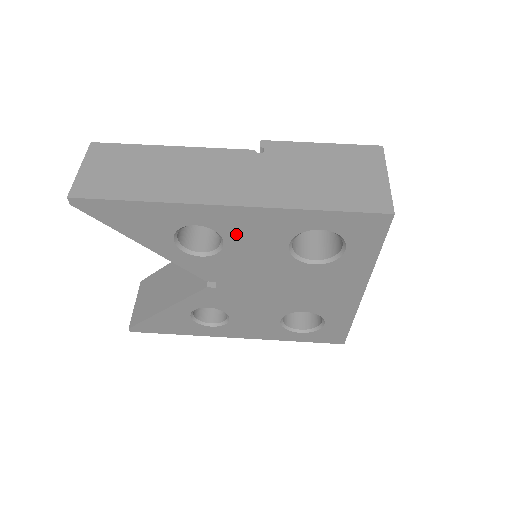
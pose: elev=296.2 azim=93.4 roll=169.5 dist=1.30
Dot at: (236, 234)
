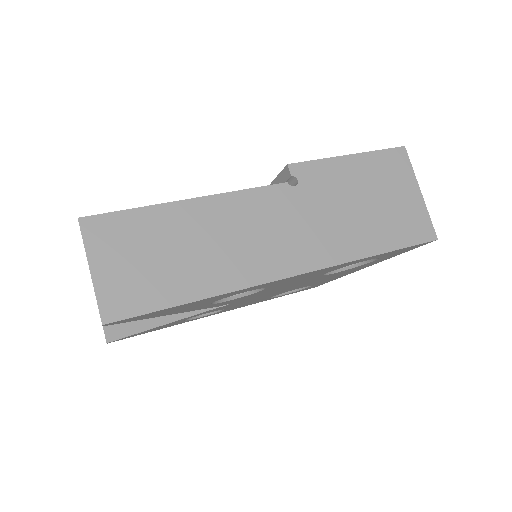
Dot at: (283, 283)
